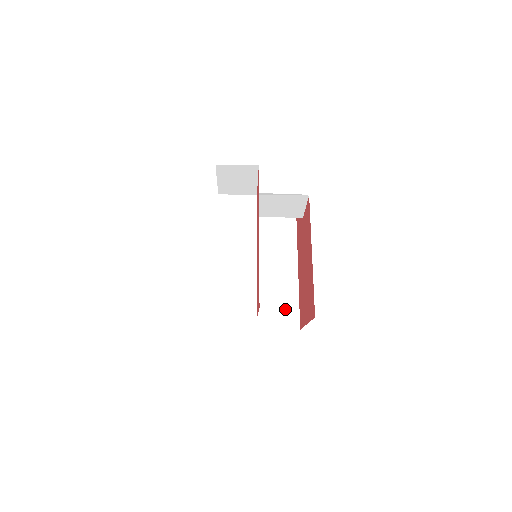
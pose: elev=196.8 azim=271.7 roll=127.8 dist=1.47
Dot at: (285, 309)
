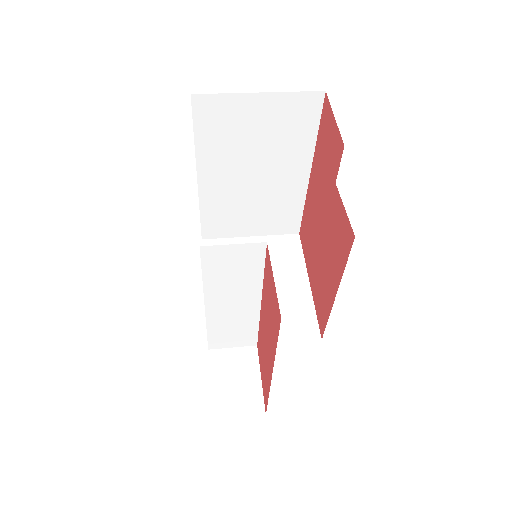
Dot at: (284, 217)
